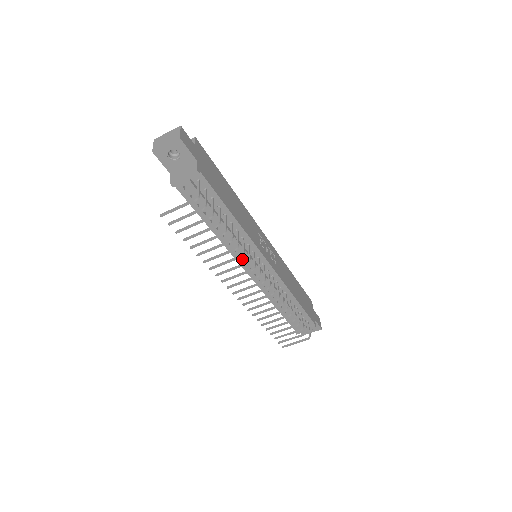
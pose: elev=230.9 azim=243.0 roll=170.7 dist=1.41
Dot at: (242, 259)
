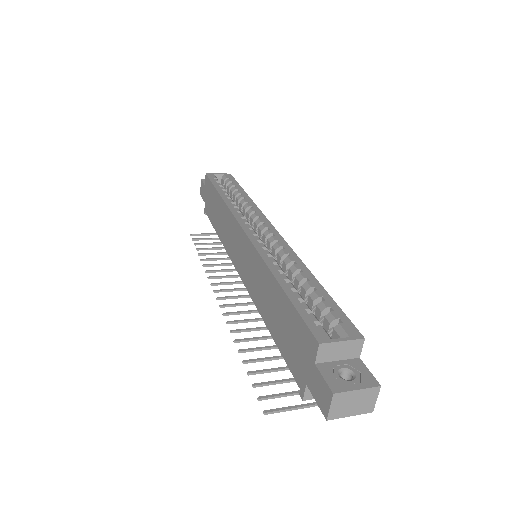
Dot at: occluded
